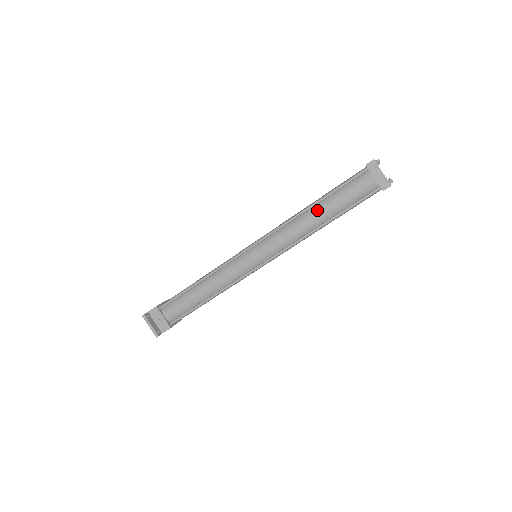
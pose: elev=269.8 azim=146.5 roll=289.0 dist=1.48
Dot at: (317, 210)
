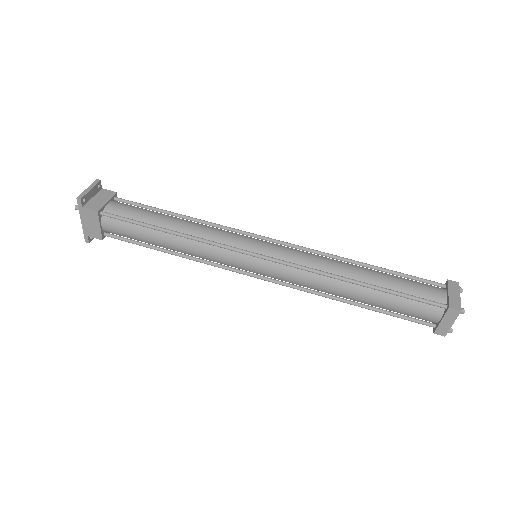
Dot at: (365, 268)
